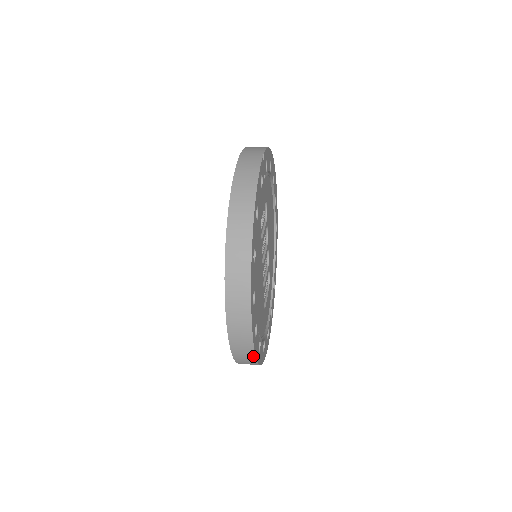
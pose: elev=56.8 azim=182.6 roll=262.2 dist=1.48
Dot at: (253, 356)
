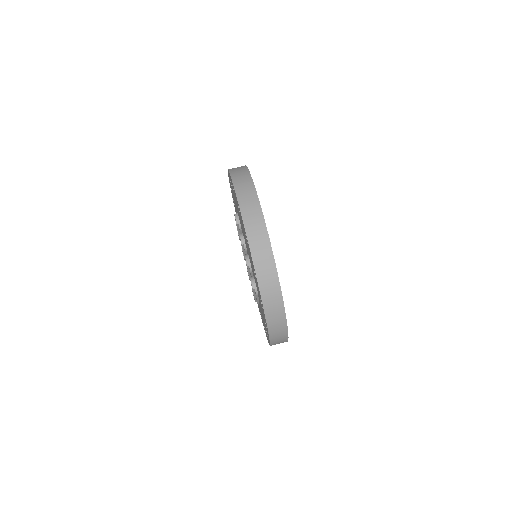
Dot at: (270, 249)
